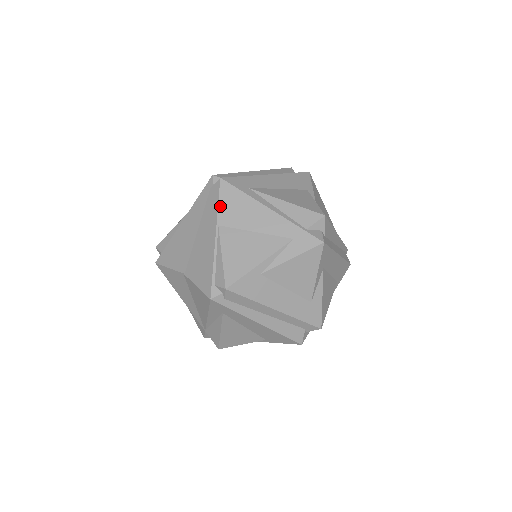
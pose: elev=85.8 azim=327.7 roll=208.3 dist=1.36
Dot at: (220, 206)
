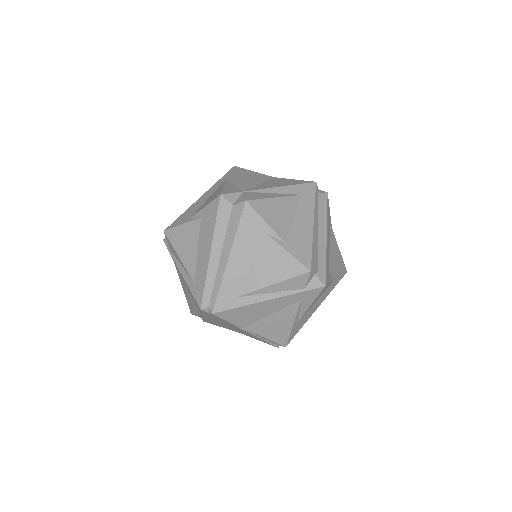
Dot at: (231, 322)
